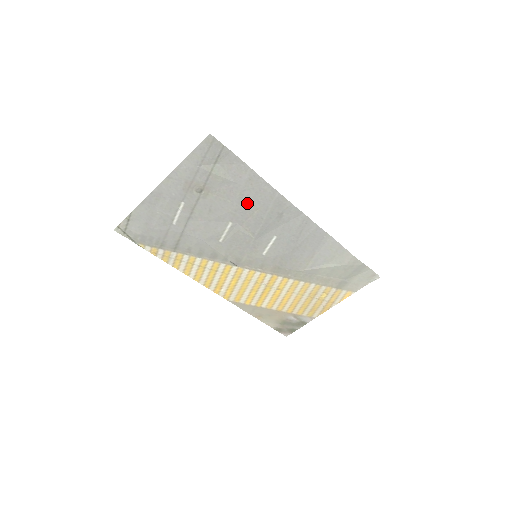
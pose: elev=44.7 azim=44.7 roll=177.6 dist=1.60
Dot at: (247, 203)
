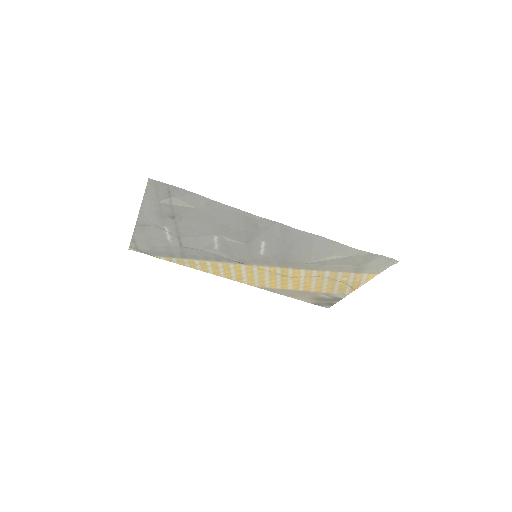
Dot at: (219, 221)
